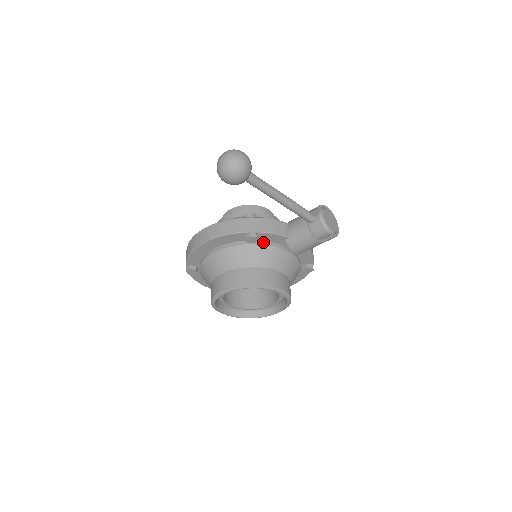
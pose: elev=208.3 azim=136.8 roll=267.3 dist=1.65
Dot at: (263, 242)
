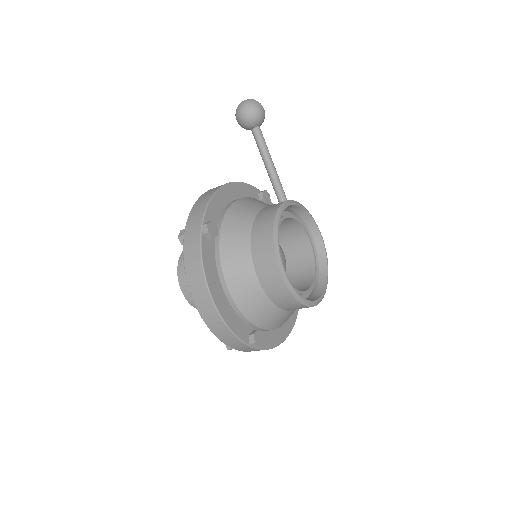
Dot at: occluded
